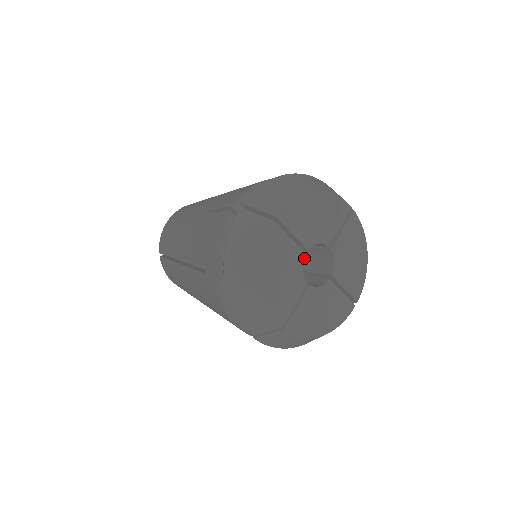
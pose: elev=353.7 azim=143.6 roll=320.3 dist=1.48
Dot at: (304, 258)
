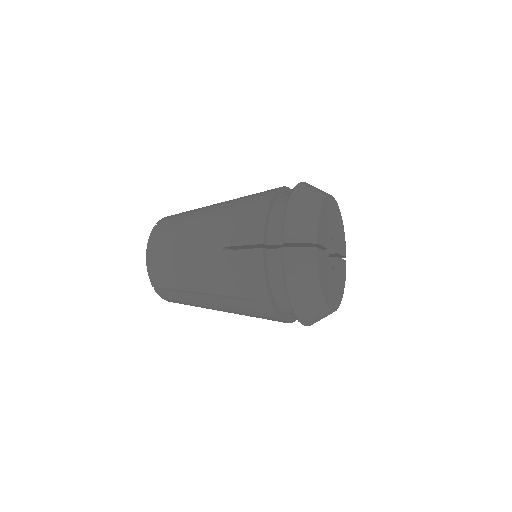
Dot at: occluded
